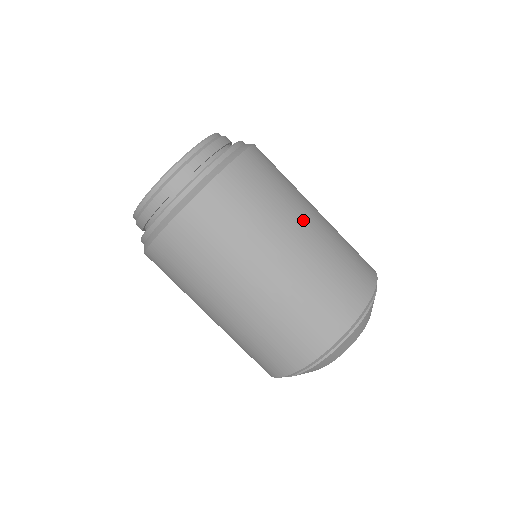
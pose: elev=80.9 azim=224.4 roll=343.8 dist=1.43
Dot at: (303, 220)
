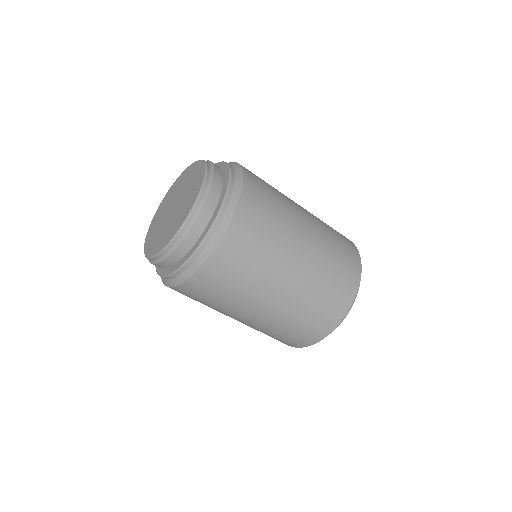
Dot at: (301, 214)
